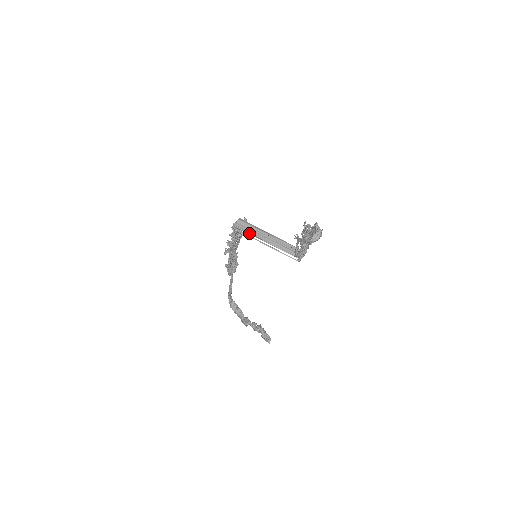
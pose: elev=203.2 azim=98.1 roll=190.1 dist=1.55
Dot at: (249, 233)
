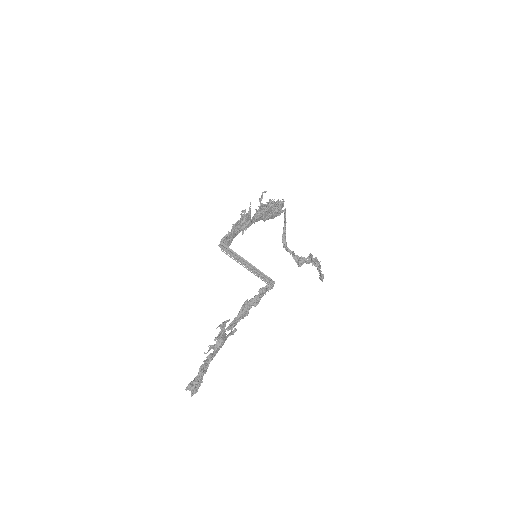
Dot at: (231, 256)
